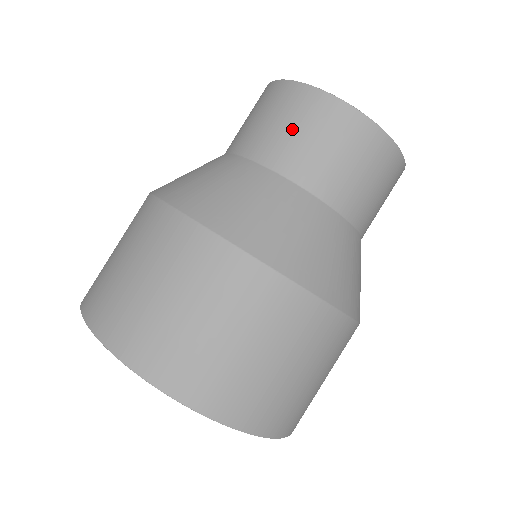
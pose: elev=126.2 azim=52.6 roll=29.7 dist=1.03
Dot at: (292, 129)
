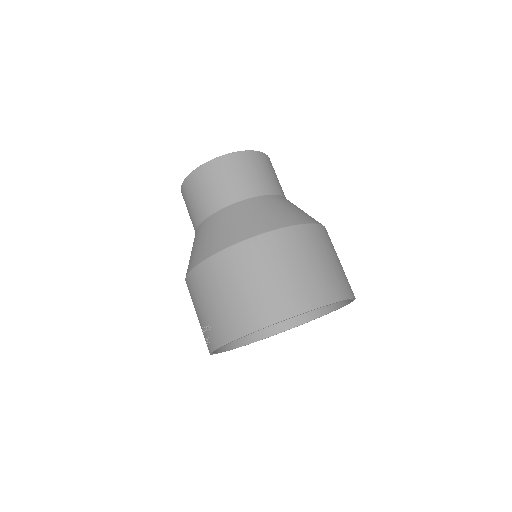
Dot at: (239, 176)
